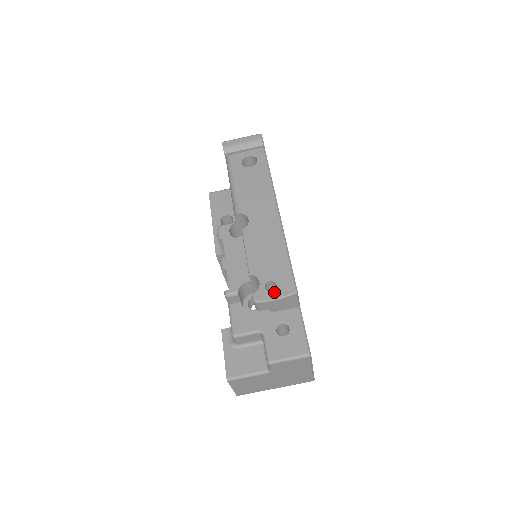
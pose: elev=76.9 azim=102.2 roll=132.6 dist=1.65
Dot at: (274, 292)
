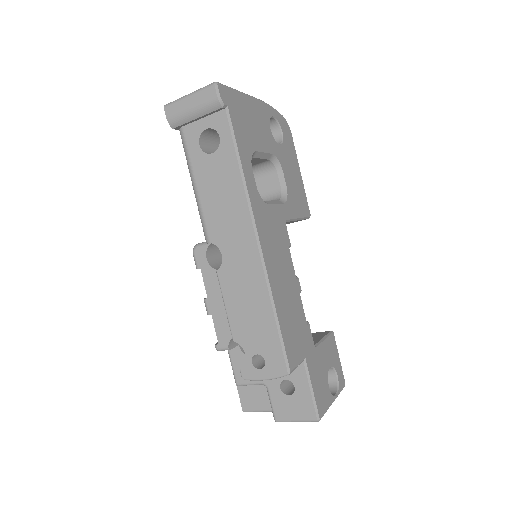
Dot at: (263, 371)
